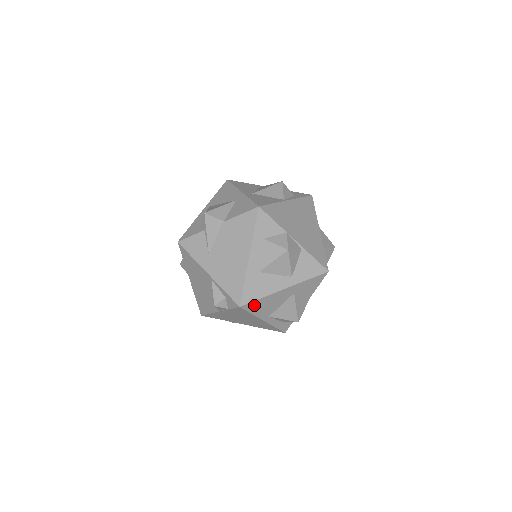
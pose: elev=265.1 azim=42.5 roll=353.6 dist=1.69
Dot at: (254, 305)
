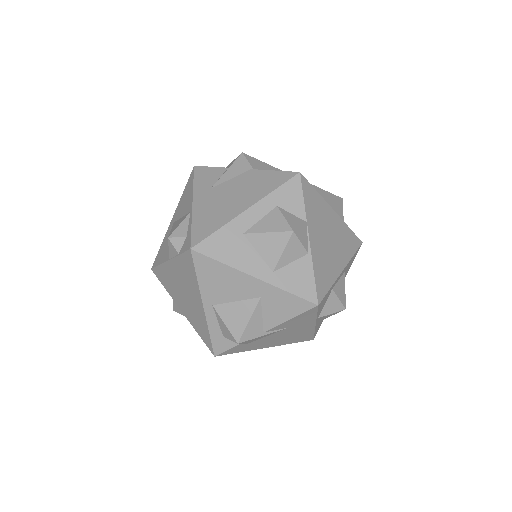
Dot at: (207, 265)
